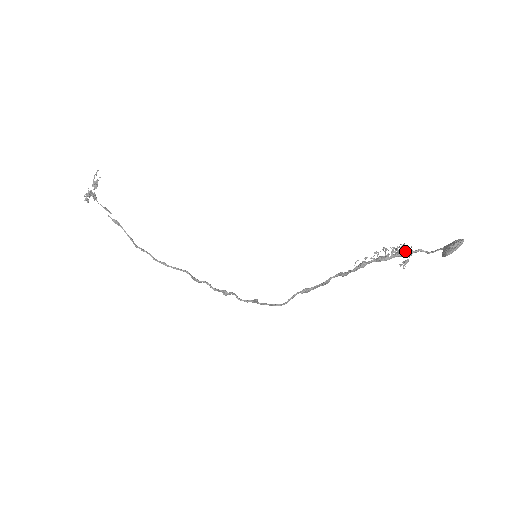
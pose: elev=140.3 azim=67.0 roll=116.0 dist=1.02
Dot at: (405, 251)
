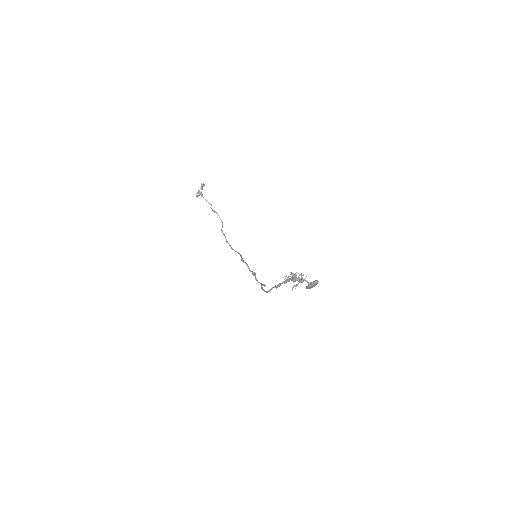
Dot at: (301, 278)
